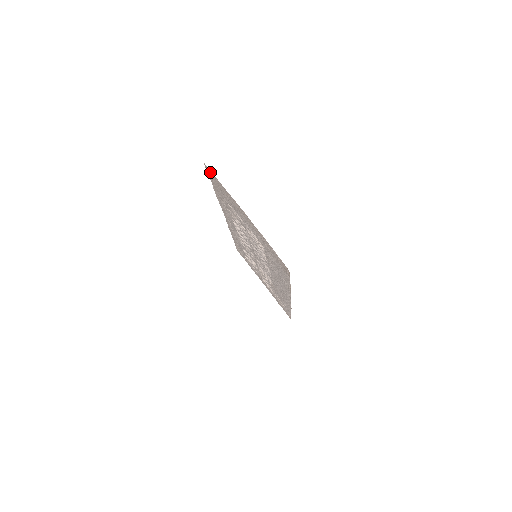
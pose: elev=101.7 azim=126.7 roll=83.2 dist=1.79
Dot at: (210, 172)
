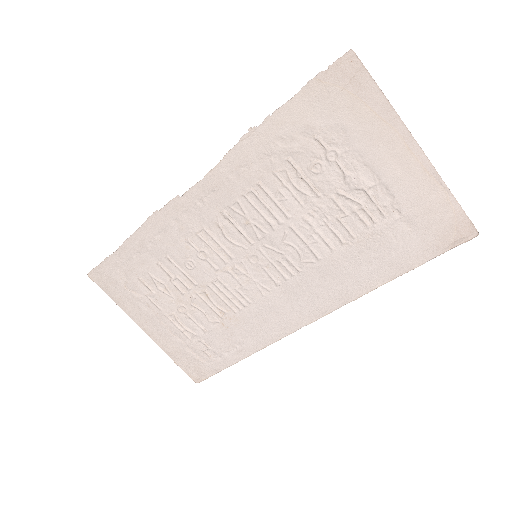
Dot at: (354, 69)
